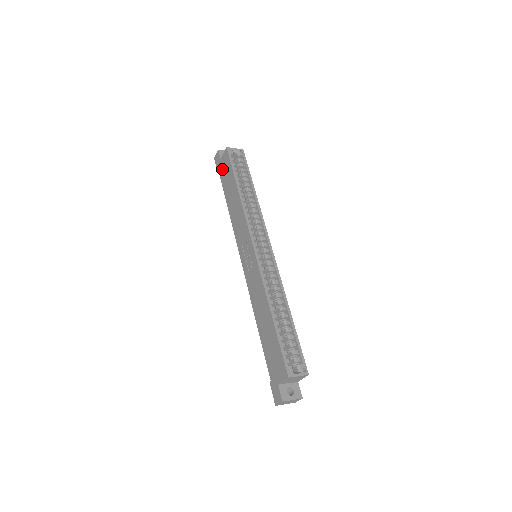
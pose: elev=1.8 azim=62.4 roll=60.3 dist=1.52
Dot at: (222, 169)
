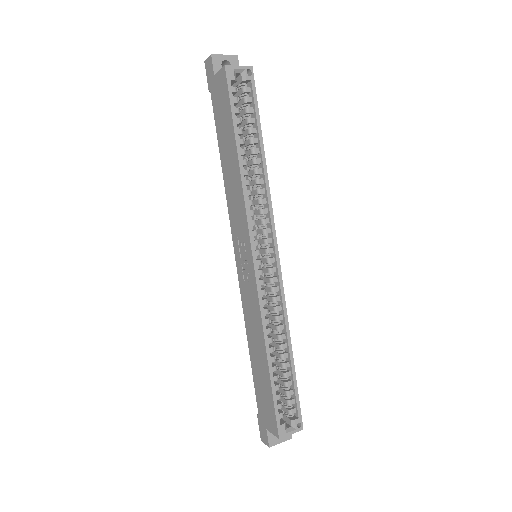
Dot at: (216, 96)
